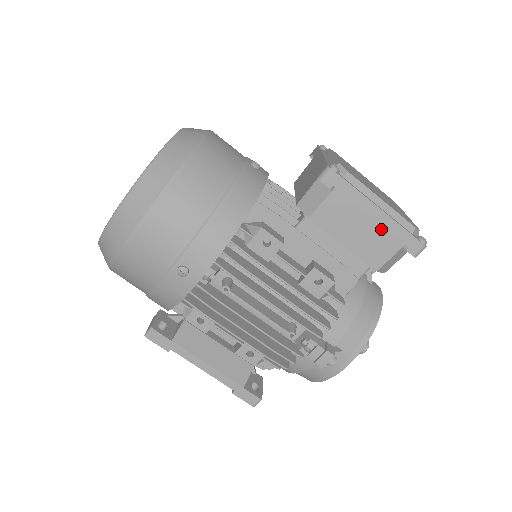
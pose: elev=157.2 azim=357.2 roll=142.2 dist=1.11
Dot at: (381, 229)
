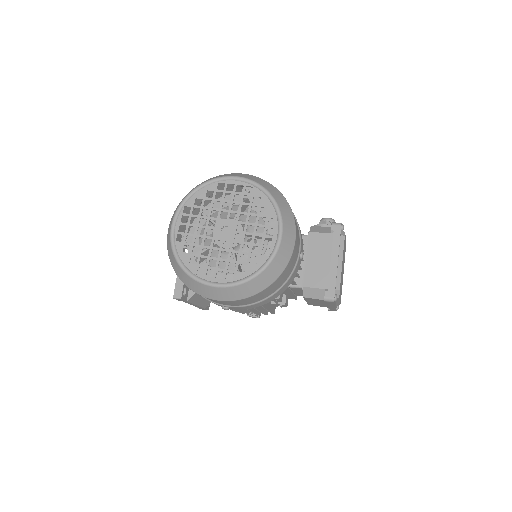
Dot at: (327, 305)
